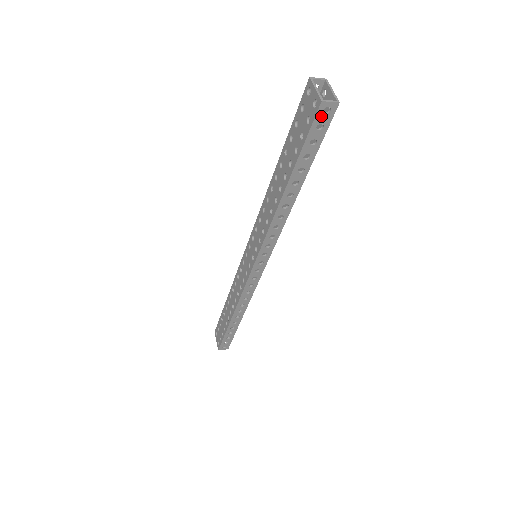
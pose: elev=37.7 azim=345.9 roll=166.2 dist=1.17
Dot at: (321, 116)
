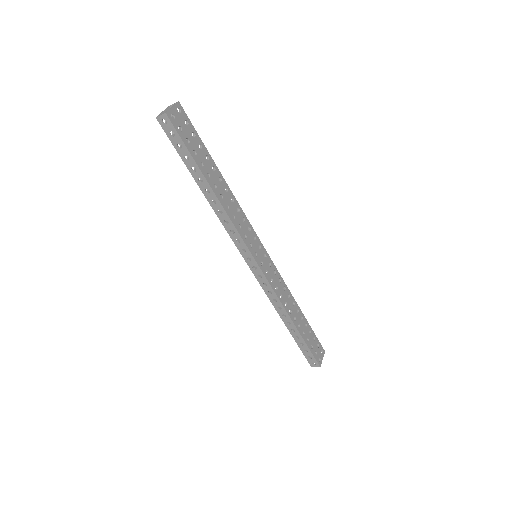
Dot at: (166, 127)
